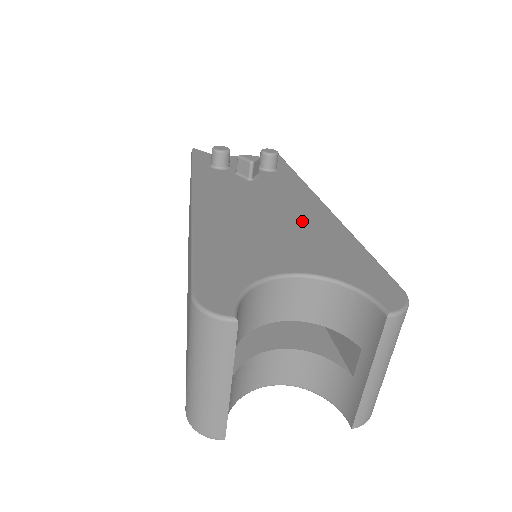
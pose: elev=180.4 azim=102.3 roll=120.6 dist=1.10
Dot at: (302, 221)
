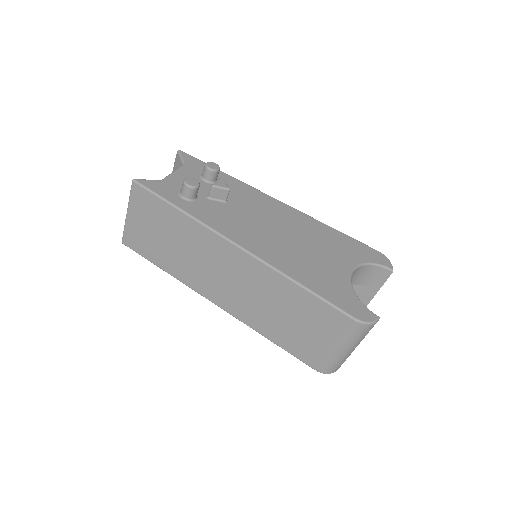
Dot at: (300, 228)
